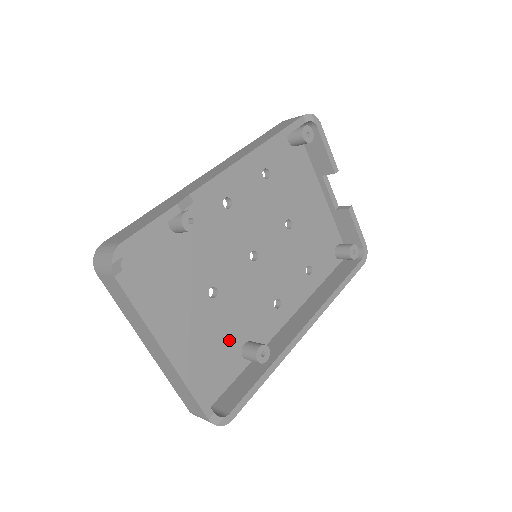
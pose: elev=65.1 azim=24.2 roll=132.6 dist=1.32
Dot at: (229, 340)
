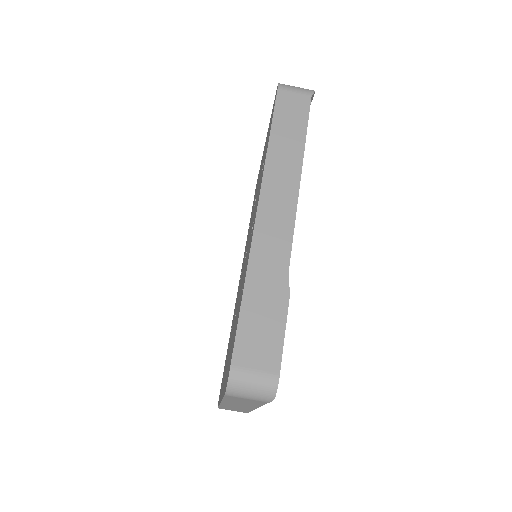
Dot at: occluded
